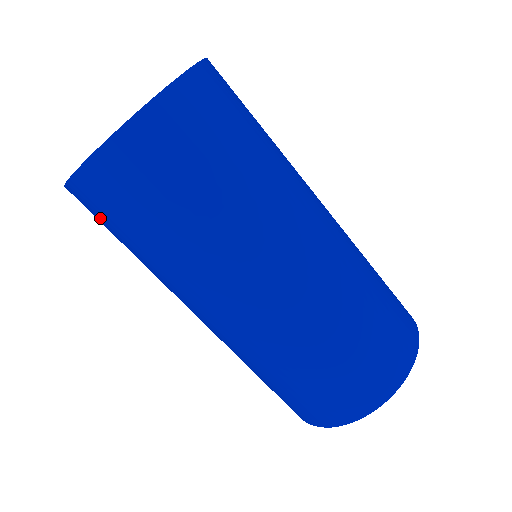
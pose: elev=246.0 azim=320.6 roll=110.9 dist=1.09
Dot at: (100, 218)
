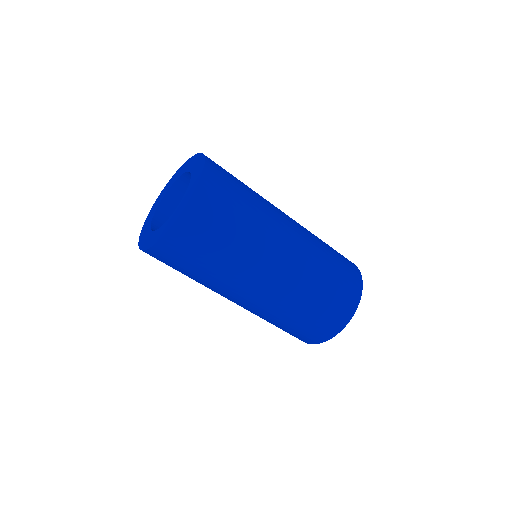
Dot at: occluded
